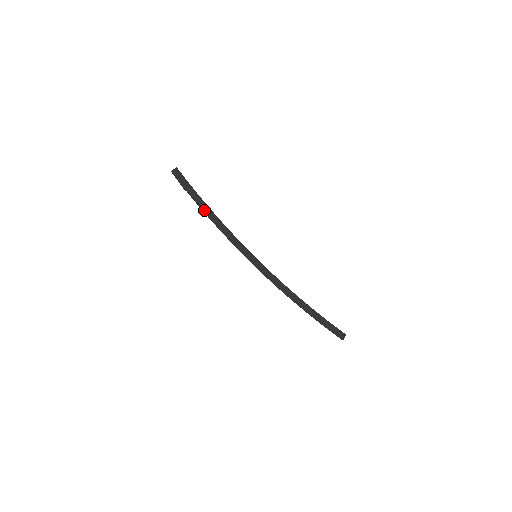
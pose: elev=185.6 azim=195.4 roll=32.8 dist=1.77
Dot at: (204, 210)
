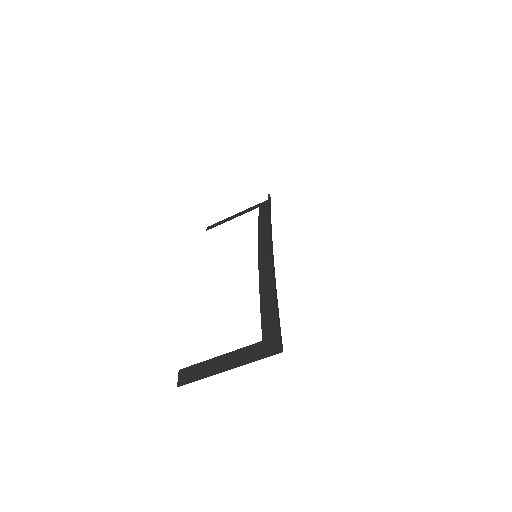
Dot at: occluded
